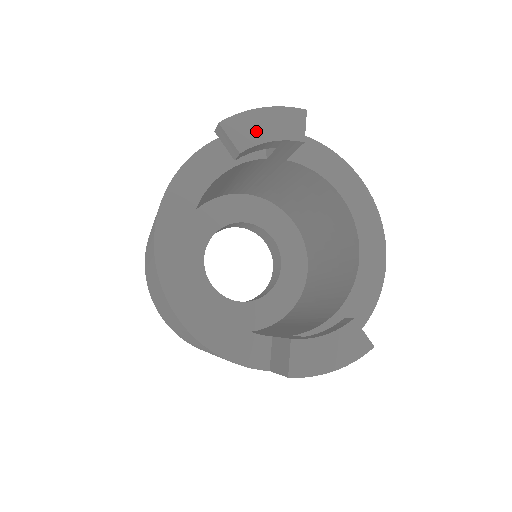
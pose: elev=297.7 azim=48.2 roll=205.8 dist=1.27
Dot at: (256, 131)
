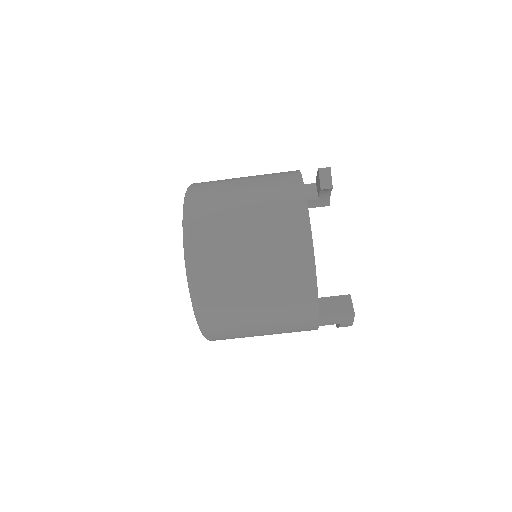
Dot at: occluded
